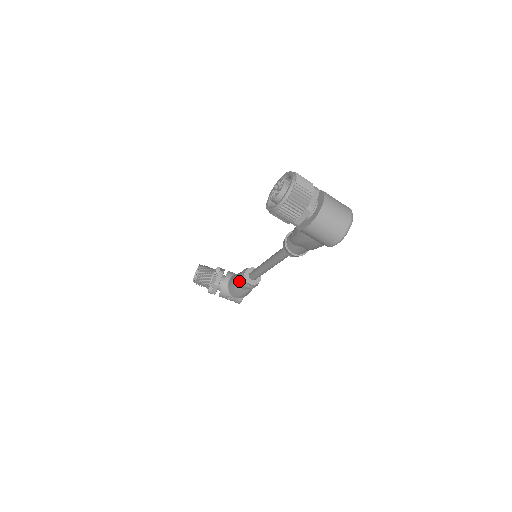
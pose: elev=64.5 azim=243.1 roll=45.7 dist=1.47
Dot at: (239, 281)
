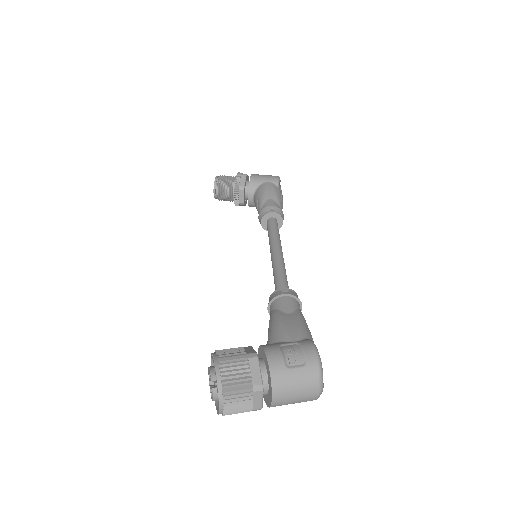
Dot at: occluded
